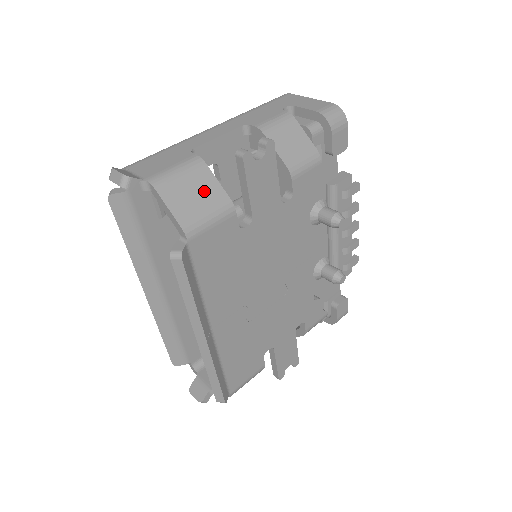
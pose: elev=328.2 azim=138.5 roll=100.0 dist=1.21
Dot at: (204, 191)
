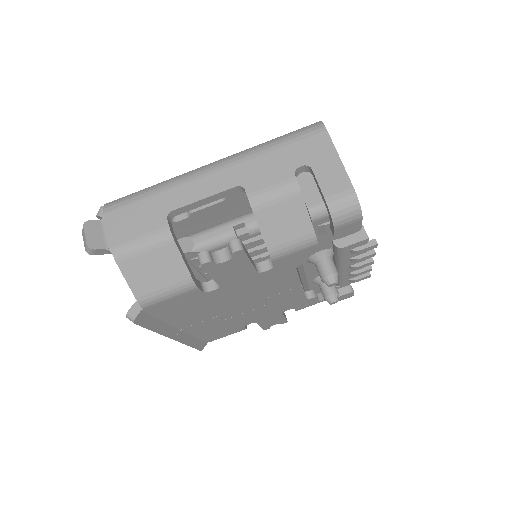
Dot at: (166, 269)
